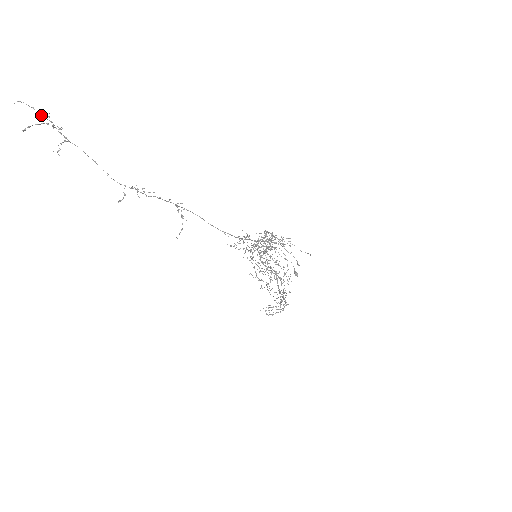
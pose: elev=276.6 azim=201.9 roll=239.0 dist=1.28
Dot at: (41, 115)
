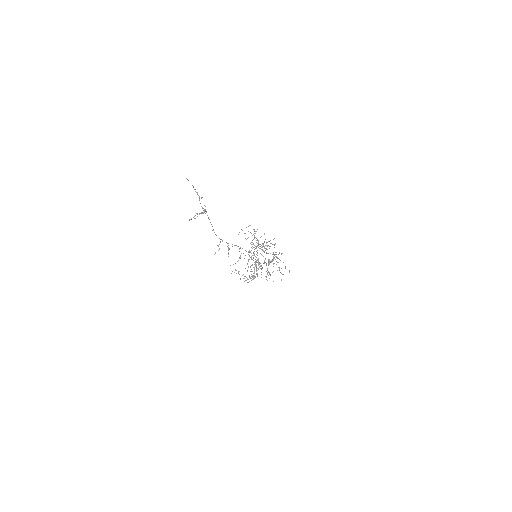
Dot at: (195, 191)
